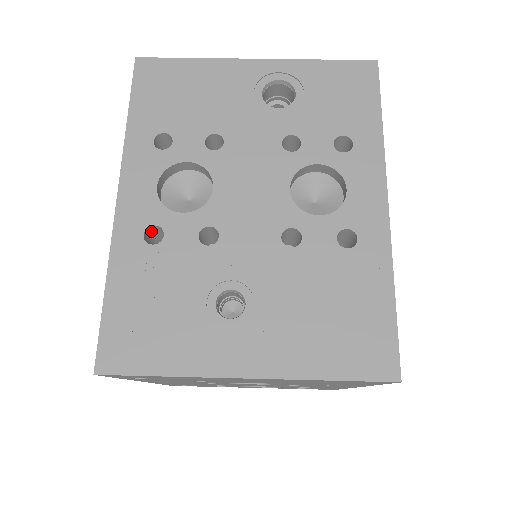
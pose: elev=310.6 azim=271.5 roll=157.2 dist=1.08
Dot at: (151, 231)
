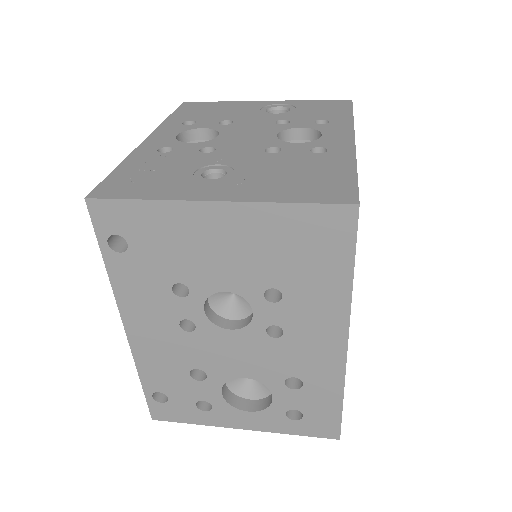
Dot at: occluded
